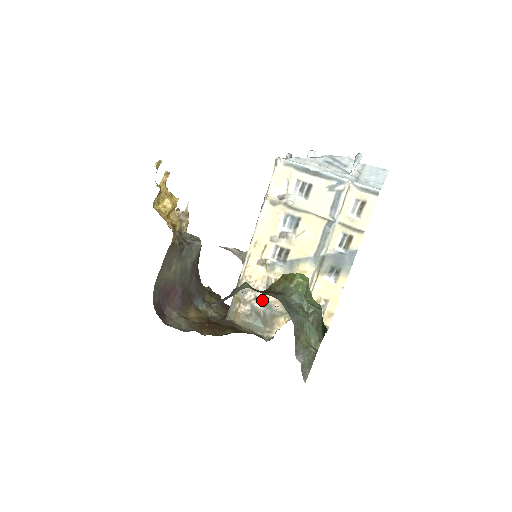
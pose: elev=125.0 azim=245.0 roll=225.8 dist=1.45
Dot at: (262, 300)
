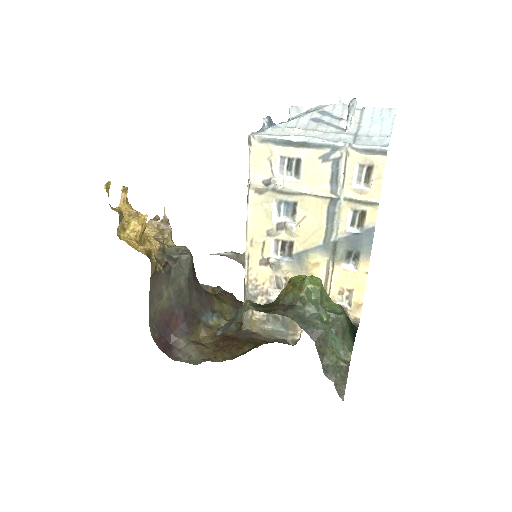
Dot at: occluded
